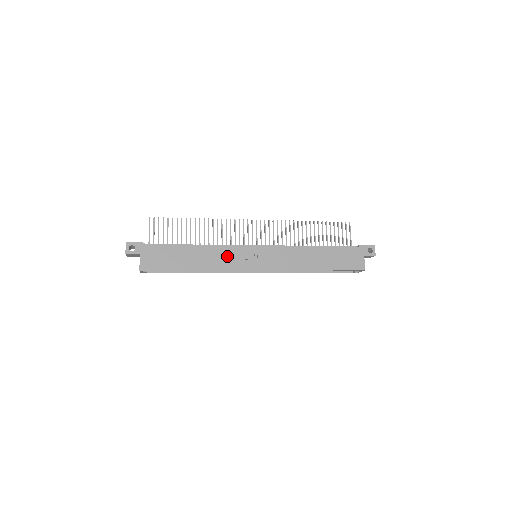
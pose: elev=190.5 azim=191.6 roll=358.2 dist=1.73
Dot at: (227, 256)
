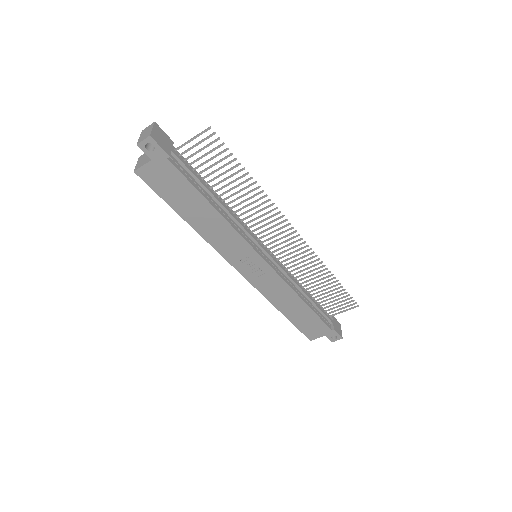
Dot at: (230, 241)
